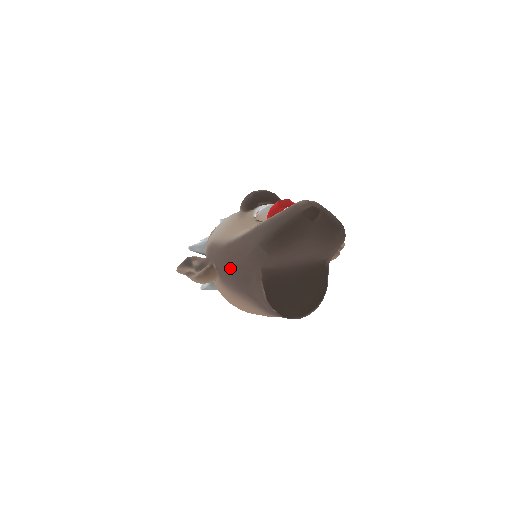
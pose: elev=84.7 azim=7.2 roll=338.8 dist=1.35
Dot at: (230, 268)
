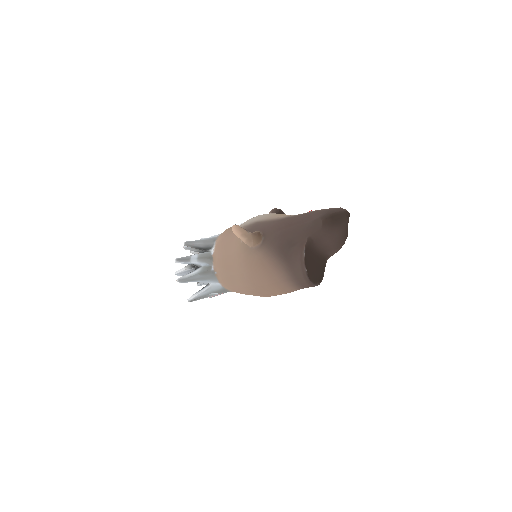
Dot at: (283, 233)
